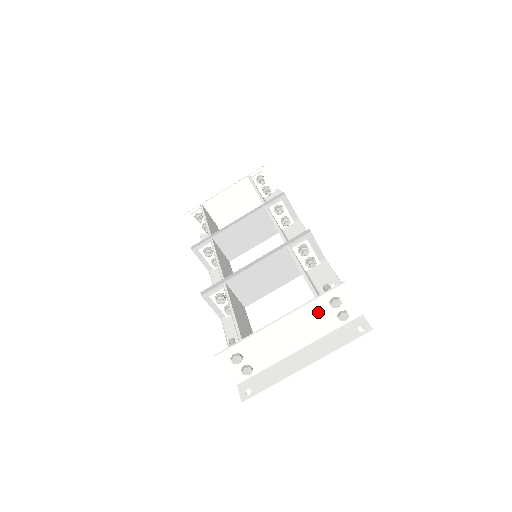
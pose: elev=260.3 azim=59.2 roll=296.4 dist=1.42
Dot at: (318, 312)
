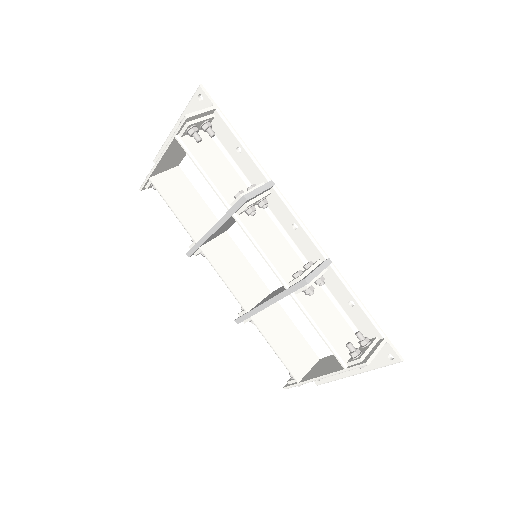
Dot at: occluded
